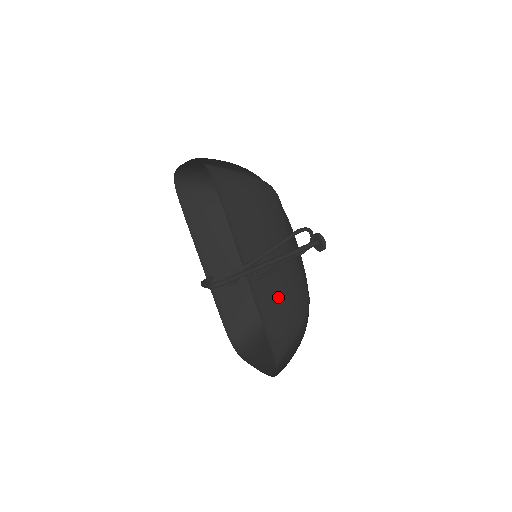
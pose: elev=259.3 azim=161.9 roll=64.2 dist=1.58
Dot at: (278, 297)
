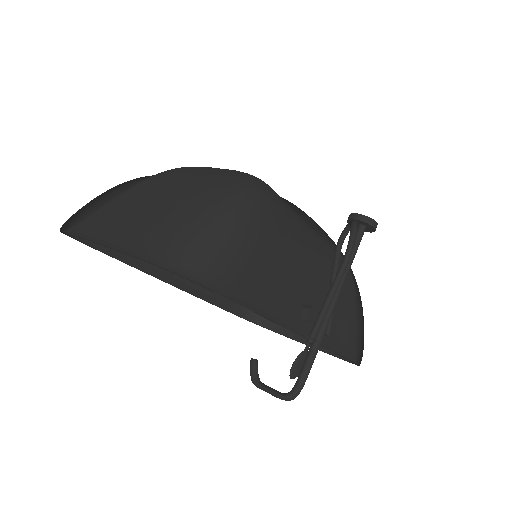
Dot at: (335, 310)
